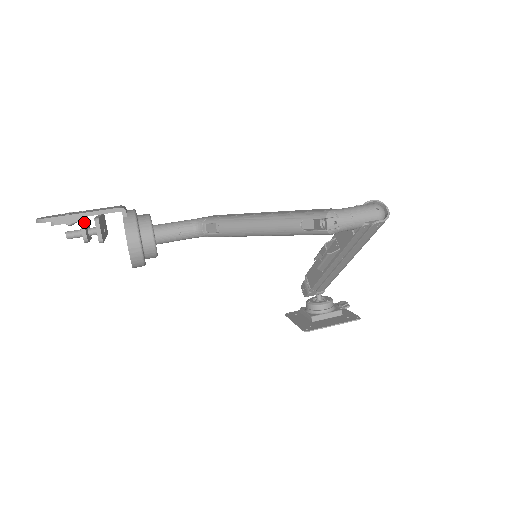
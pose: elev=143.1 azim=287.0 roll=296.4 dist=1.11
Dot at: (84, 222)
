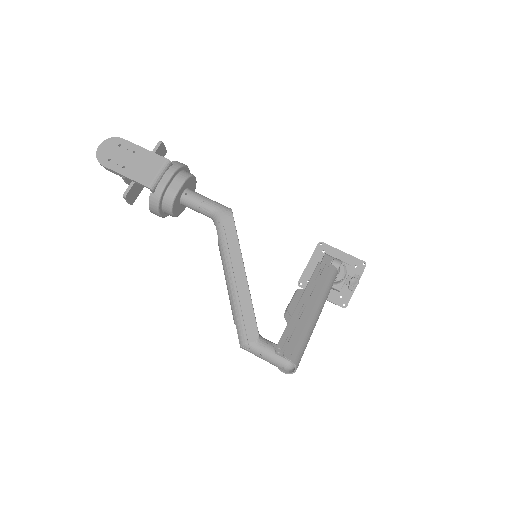
Dot at: occluded
